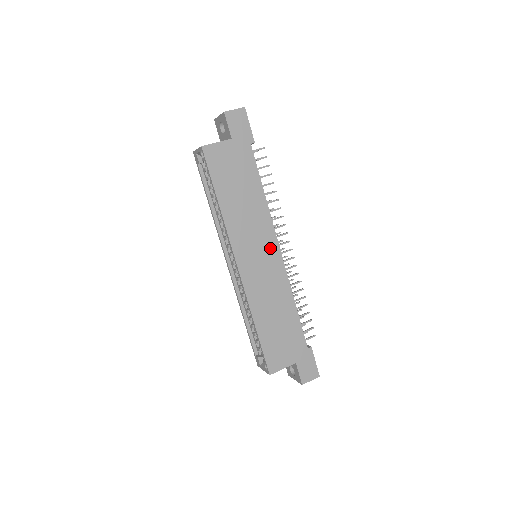
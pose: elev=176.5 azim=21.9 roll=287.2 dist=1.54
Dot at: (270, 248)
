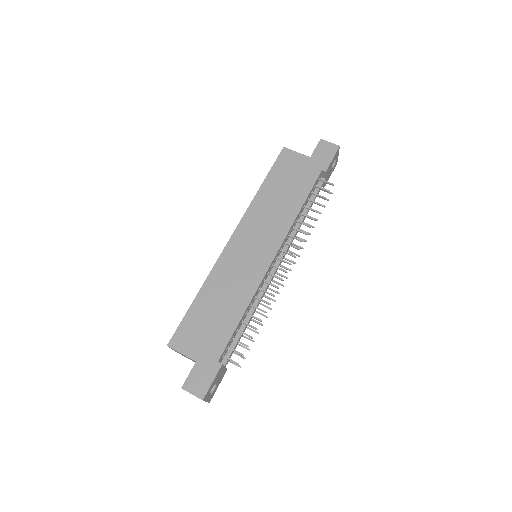
Dot at: (267, 249)
